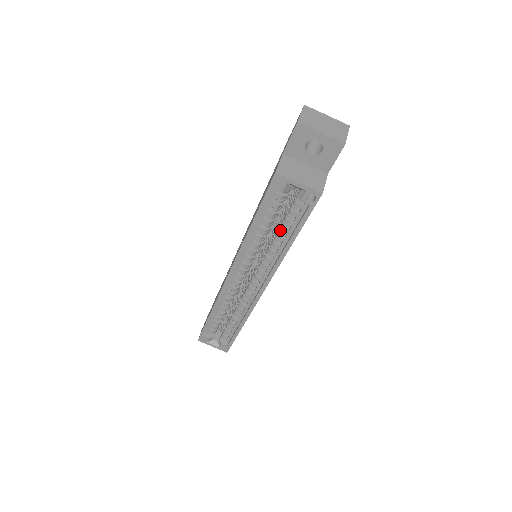
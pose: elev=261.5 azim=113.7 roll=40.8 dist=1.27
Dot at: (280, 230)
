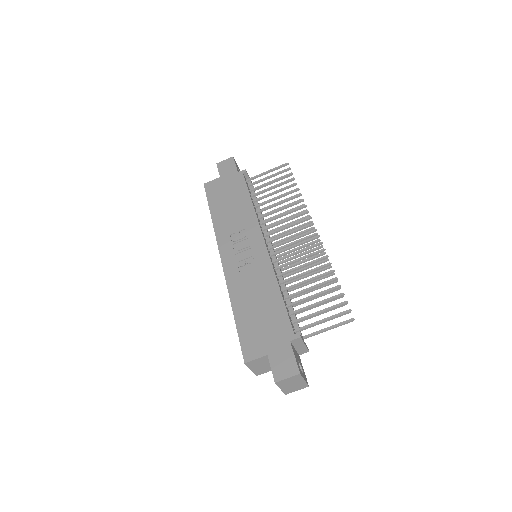
Dot at: occluded
